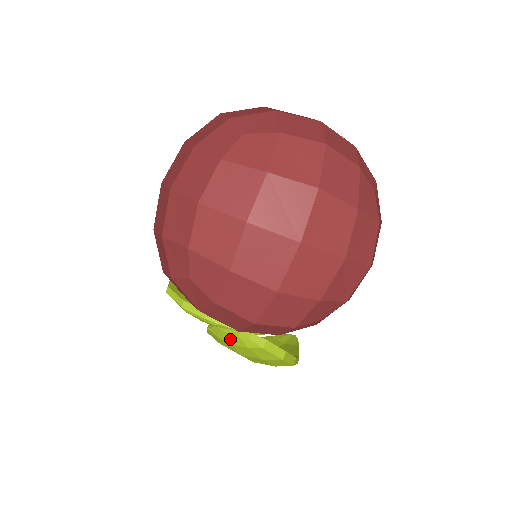
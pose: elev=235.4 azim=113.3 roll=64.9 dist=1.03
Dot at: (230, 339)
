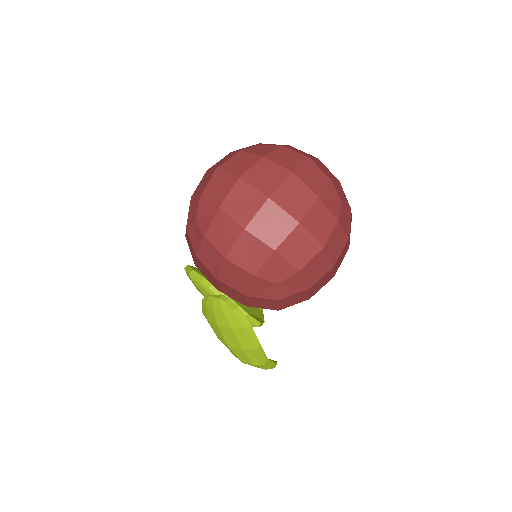
Dot at: (213, 303)
